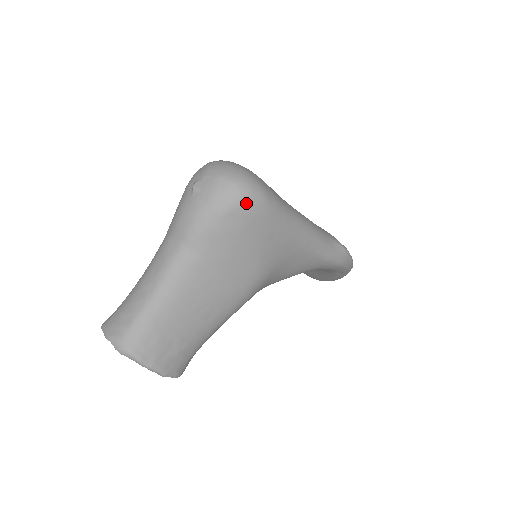
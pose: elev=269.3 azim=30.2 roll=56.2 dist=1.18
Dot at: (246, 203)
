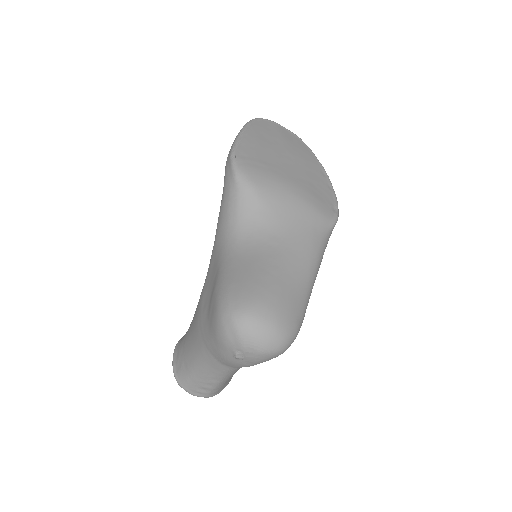
Dot at: occluded
